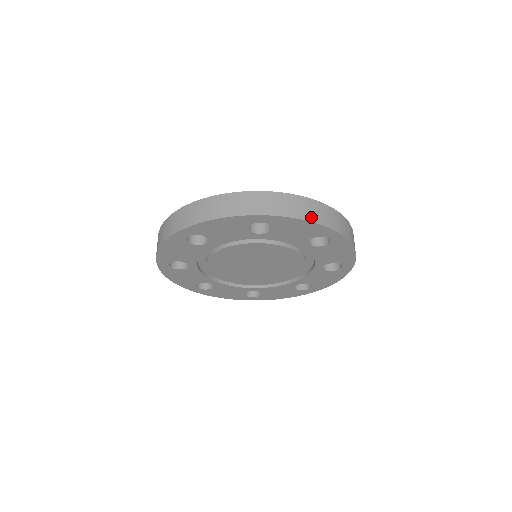
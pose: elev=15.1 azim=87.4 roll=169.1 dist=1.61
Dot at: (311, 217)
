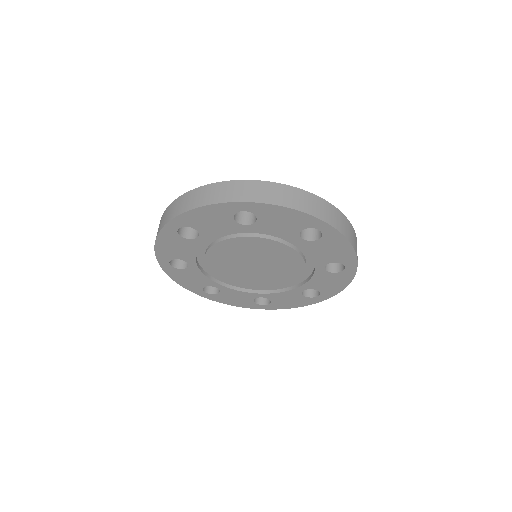
Dot at: (203, 202)
